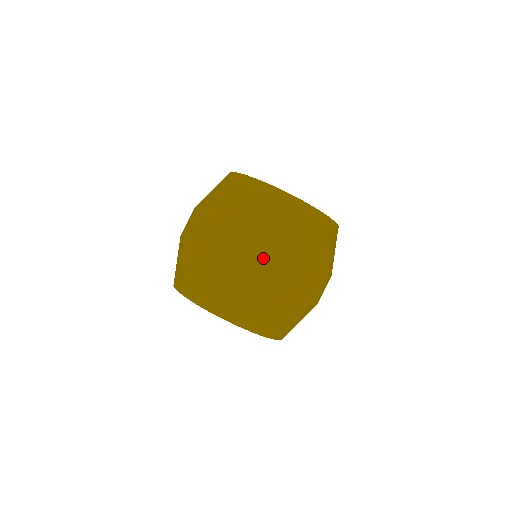
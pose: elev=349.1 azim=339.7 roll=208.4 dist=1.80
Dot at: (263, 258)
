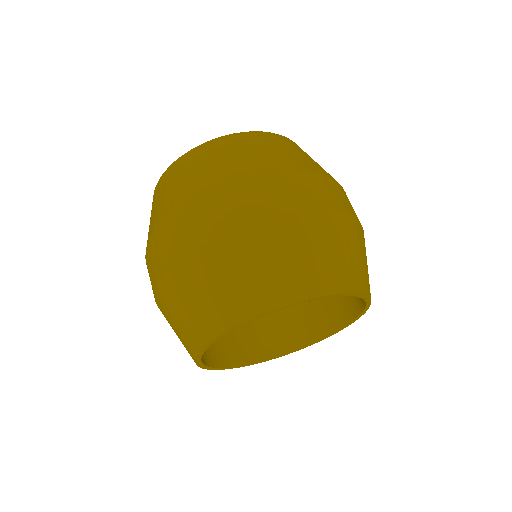
Dot at: (254, 196)
